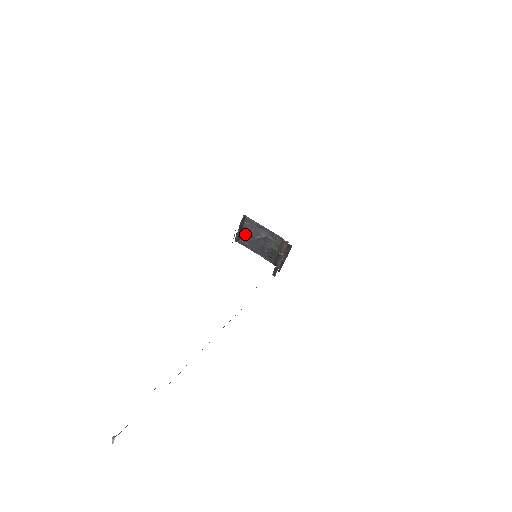
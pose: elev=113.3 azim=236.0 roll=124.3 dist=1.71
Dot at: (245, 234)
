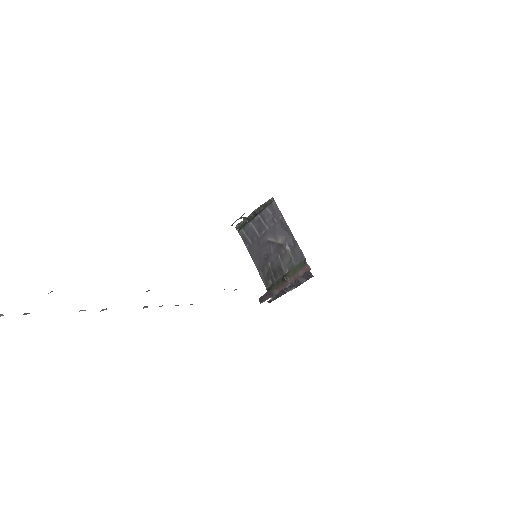
Dot at: (256, 225)
